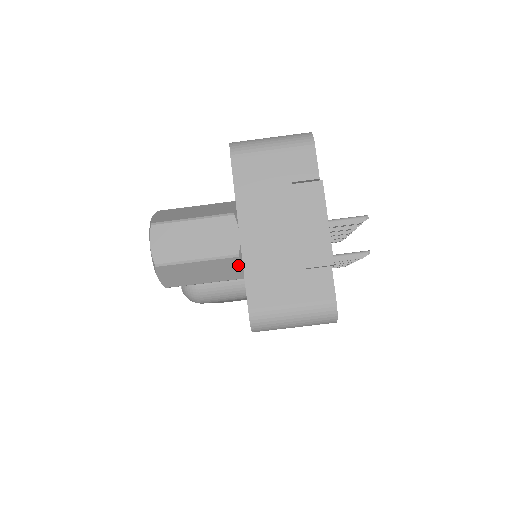
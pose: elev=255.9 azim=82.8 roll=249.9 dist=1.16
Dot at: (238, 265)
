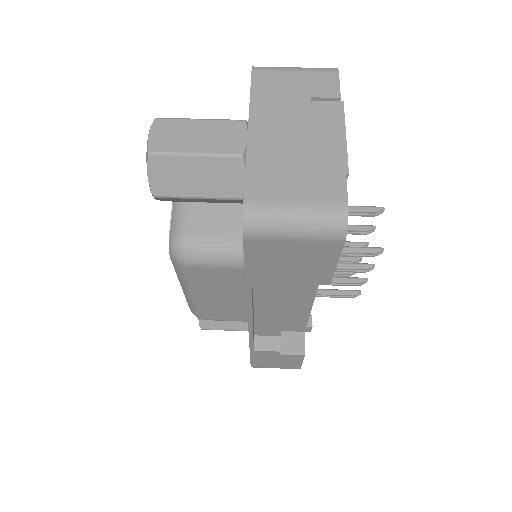
Dot at: (240, 173)
